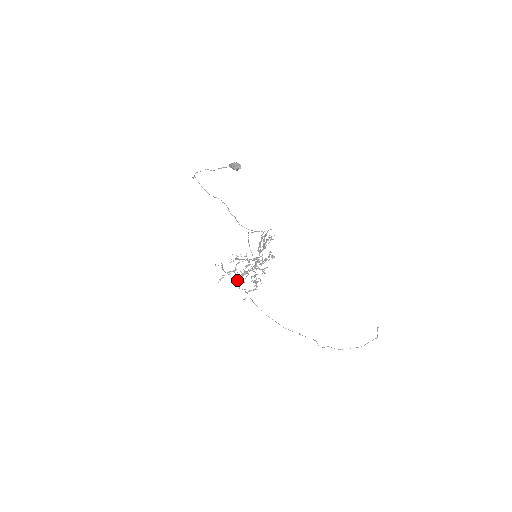
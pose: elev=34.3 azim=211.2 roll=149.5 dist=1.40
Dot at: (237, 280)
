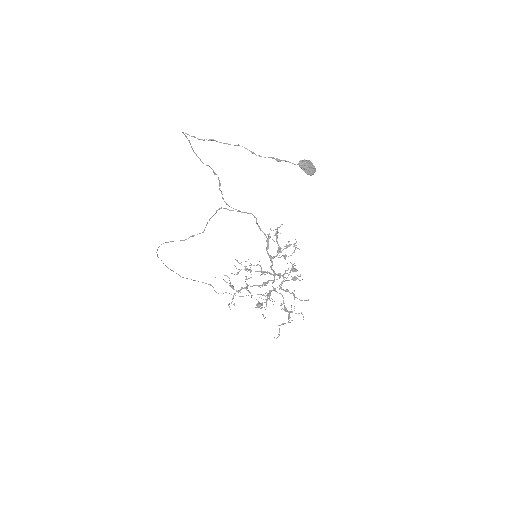
Dot at: (260, 306)
